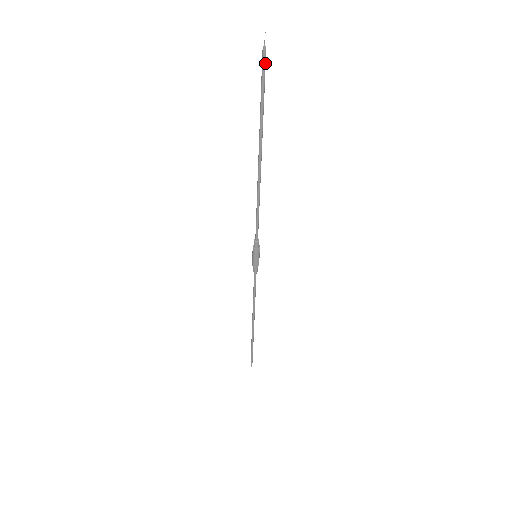
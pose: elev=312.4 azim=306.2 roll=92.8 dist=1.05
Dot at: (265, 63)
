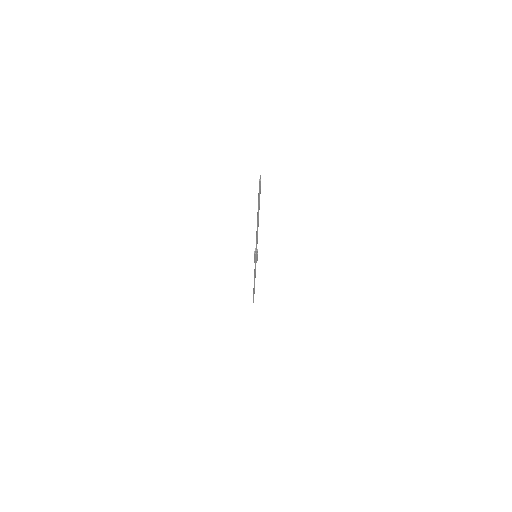
Dot at: occluded
